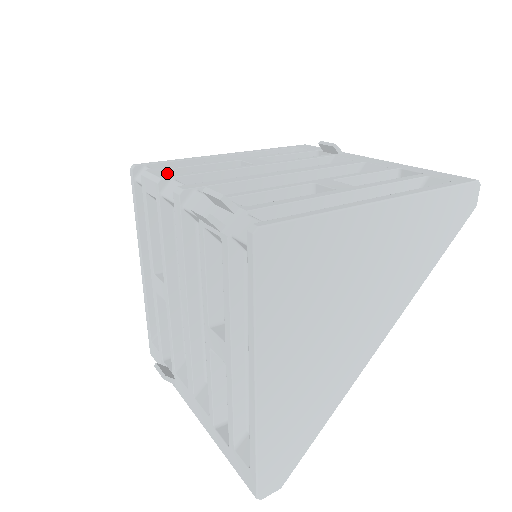
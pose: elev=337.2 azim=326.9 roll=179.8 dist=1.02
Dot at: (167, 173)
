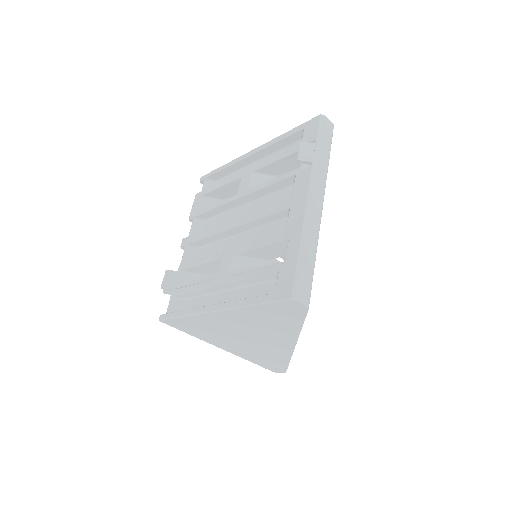
Dot at: (196, 207)
